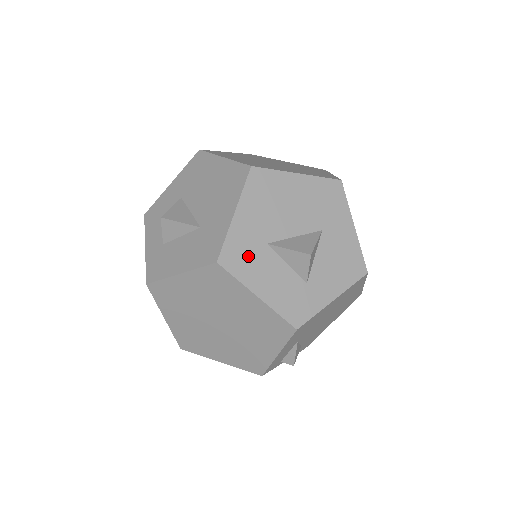
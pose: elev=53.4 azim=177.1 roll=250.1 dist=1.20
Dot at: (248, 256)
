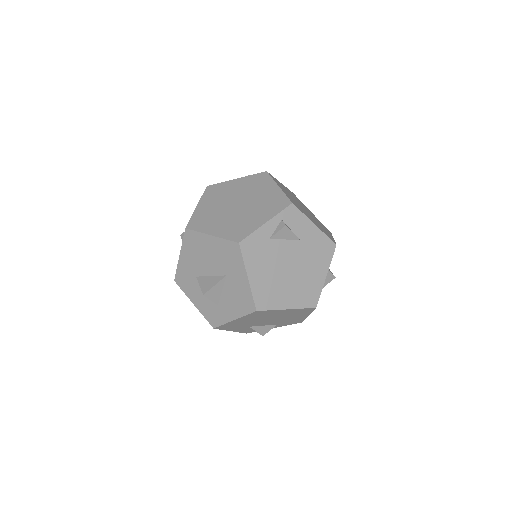
Dot at: (188, 281)
